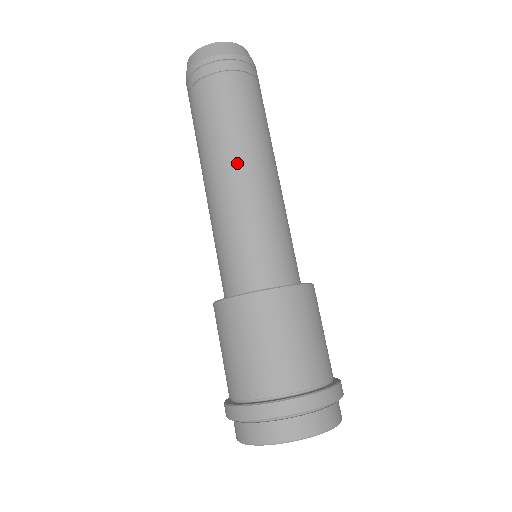
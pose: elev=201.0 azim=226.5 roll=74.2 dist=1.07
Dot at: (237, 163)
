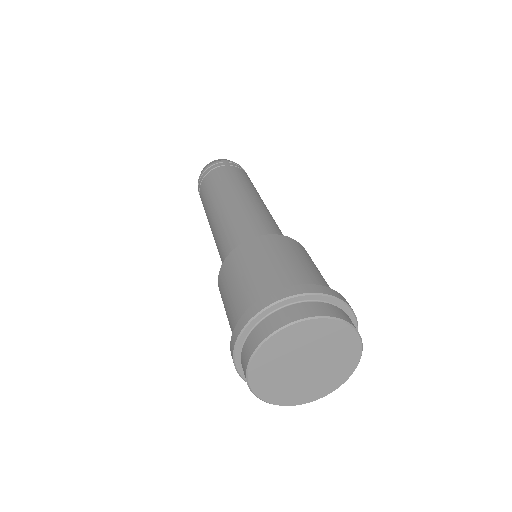
Dot at: (225, 198)
